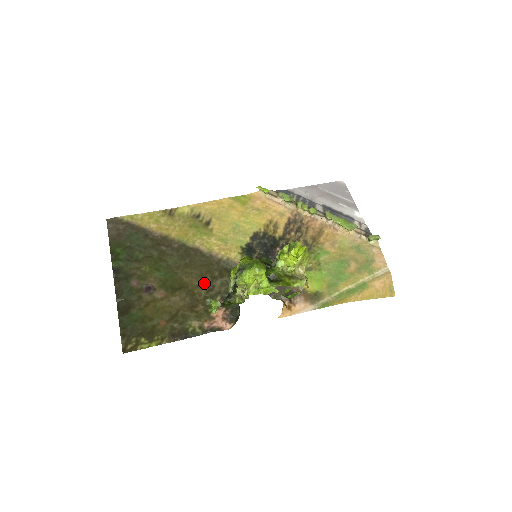
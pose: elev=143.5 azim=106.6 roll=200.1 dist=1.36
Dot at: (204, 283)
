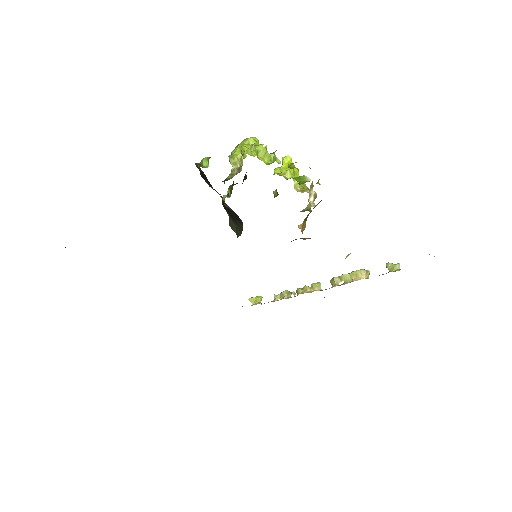
Dot at: occluded
